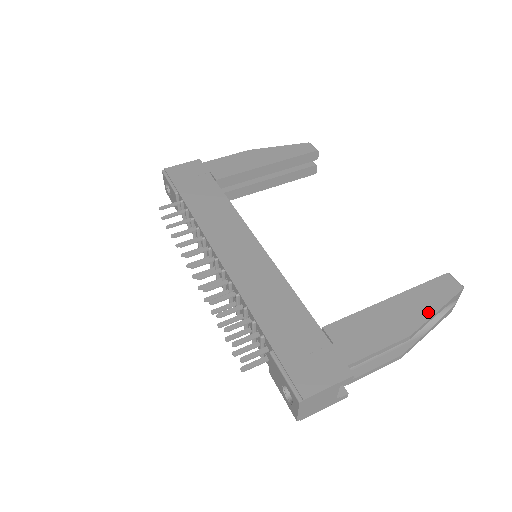
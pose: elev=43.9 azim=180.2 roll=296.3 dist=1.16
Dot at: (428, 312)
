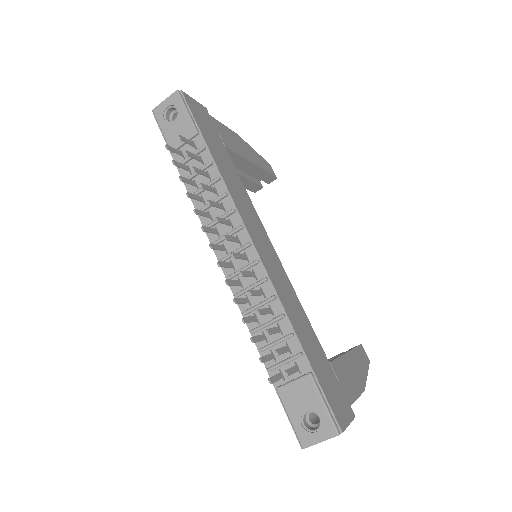
Dot at: (365, 373)
